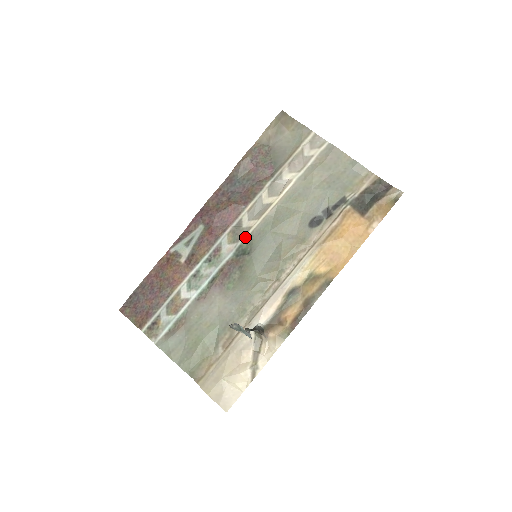
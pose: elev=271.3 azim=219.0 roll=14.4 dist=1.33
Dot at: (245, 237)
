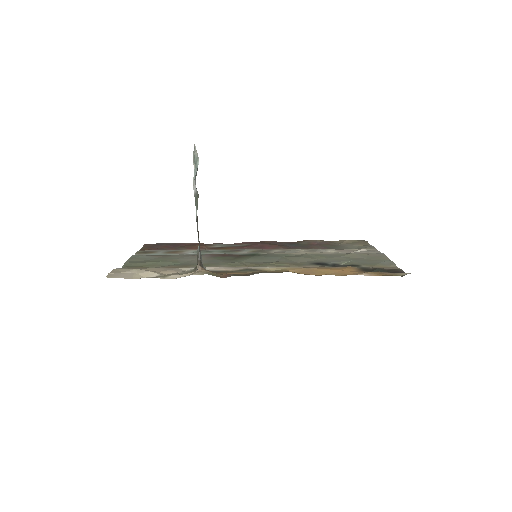
Dot at: (263, 253)
